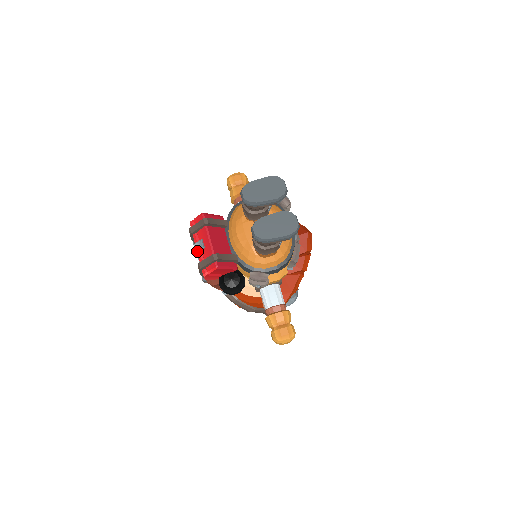
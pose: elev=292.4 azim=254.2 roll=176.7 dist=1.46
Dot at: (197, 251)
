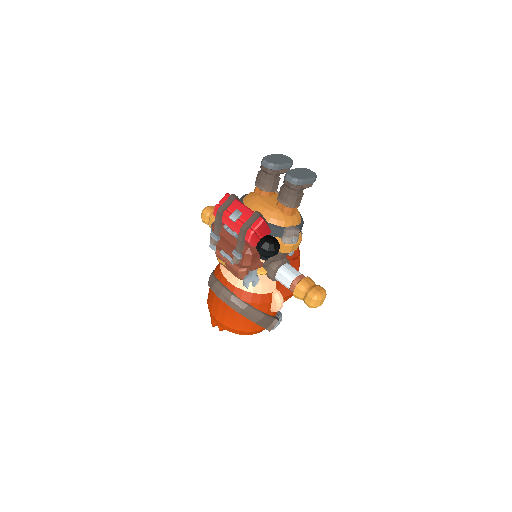
Dot at: (236, 219)
